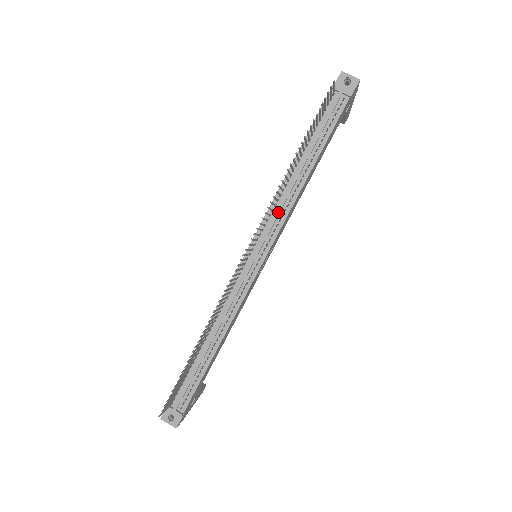
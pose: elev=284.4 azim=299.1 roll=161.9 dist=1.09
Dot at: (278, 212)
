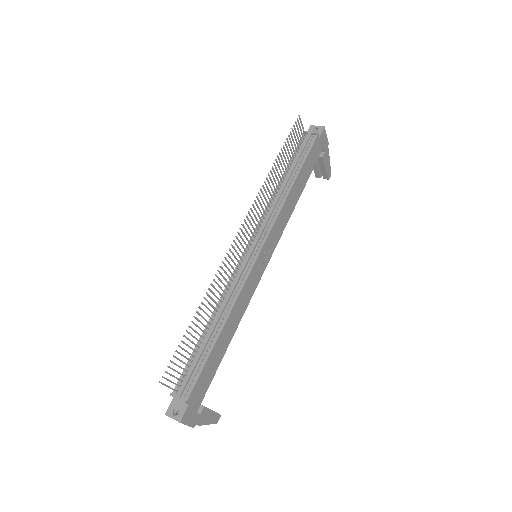
Dot at: (270, 213)
